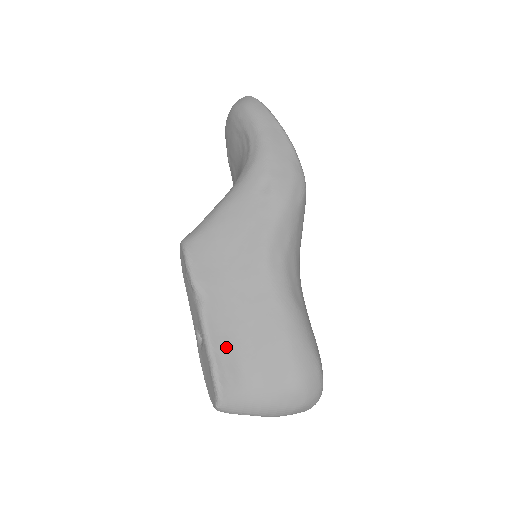
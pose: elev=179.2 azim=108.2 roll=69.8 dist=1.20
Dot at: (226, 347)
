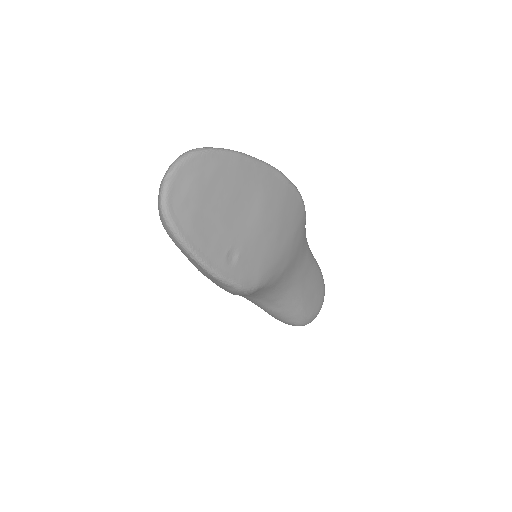
Dot at: occluded
